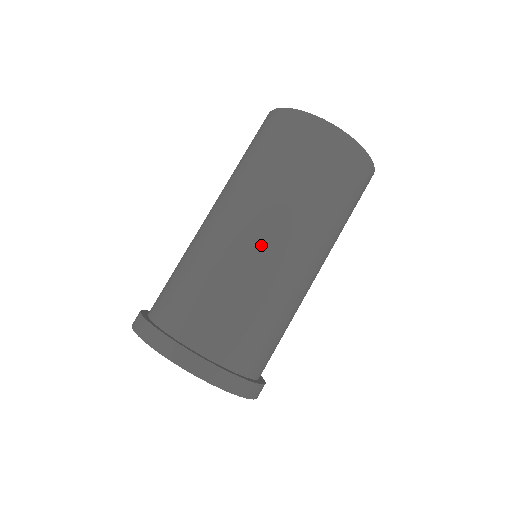
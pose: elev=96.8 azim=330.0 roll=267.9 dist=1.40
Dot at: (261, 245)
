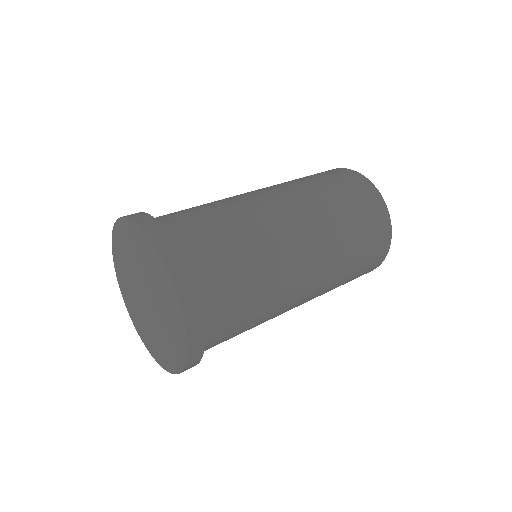
Dot at: (250, 193)
